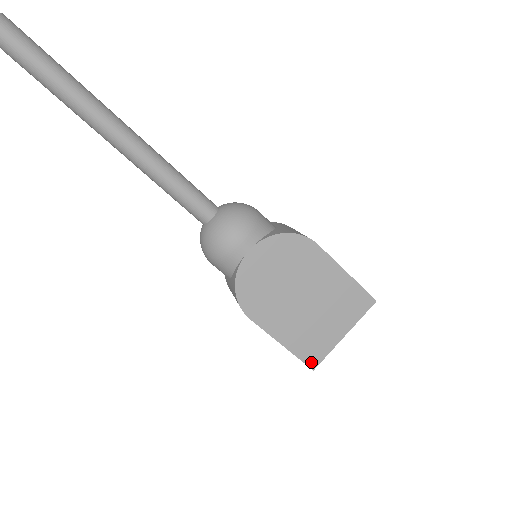
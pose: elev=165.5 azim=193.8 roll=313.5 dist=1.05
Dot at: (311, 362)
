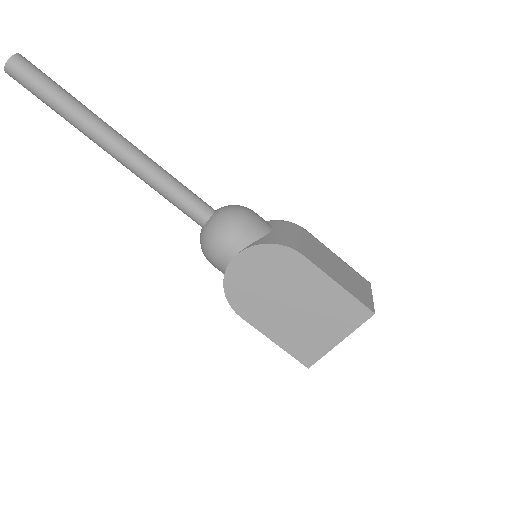
Dot at: (305, 361)
